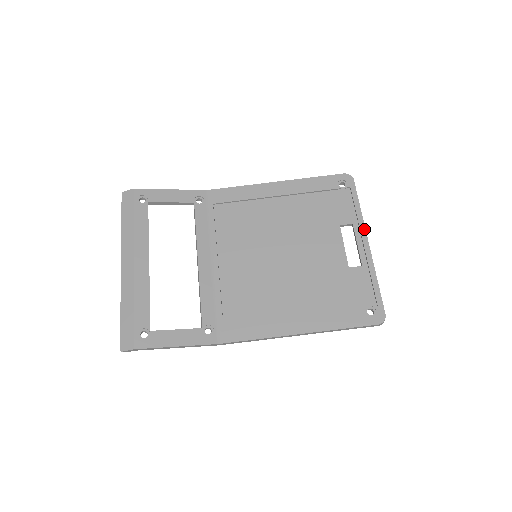
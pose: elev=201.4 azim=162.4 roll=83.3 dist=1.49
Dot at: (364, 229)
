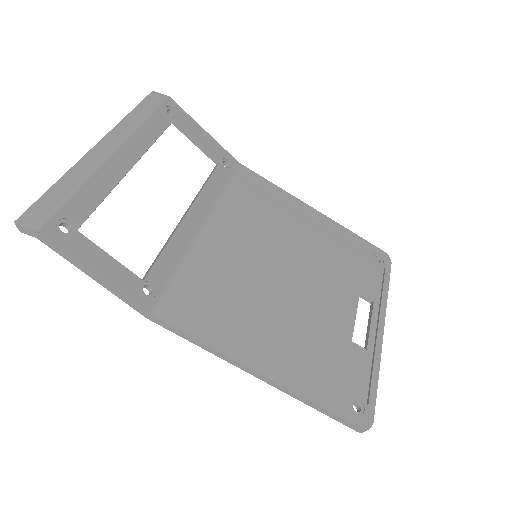
Dot at: (384, 314)
